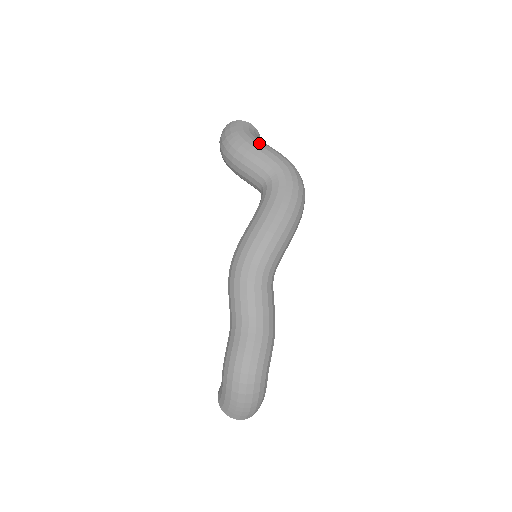
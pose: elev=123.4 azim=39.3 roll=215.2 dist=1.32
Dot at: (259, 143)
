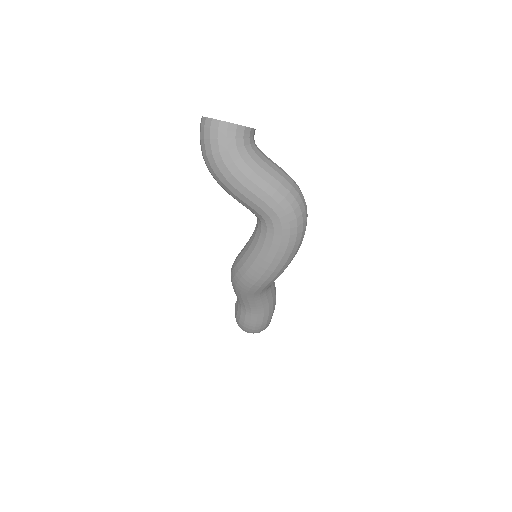
Dot at: (249, 176)
